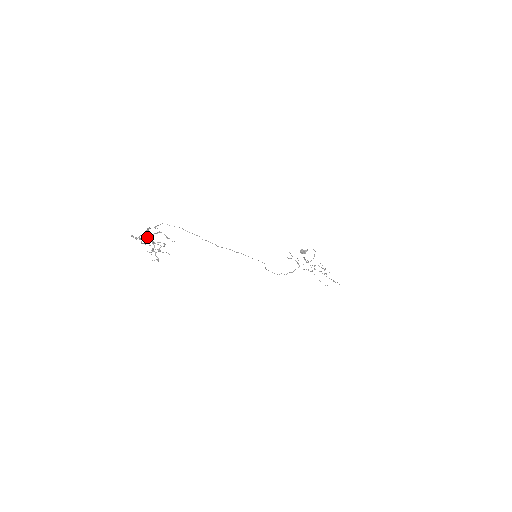
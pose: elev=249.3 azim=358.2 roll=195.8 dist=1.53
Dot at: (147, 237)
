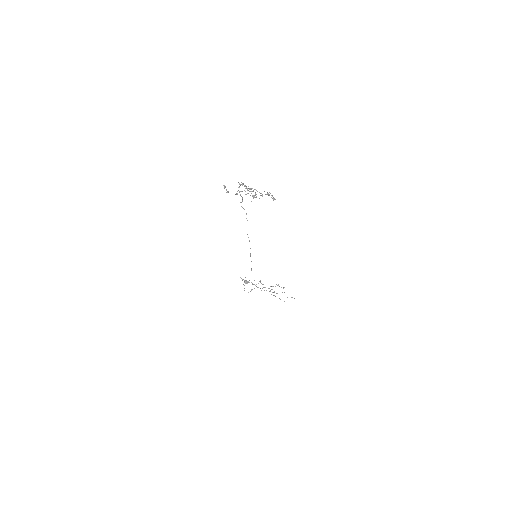
Dot at: (248, 186)
